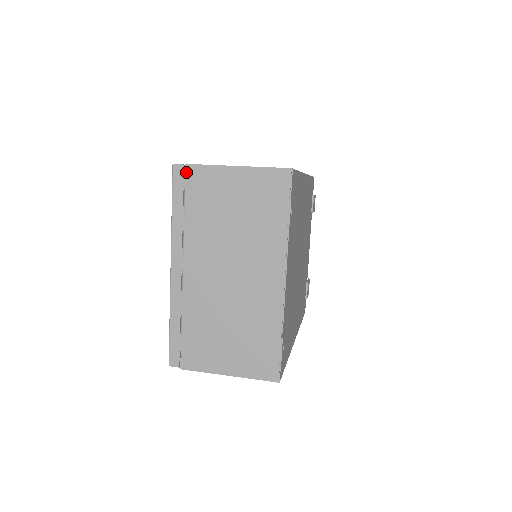
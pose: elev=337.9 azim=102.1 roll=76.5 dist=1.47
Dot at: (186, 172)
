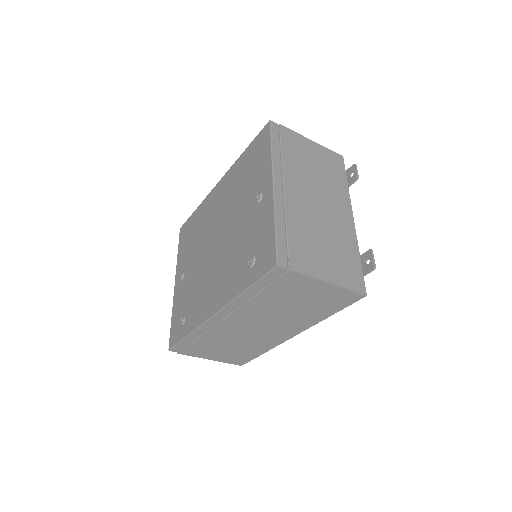
Dot at: (281, 128)
